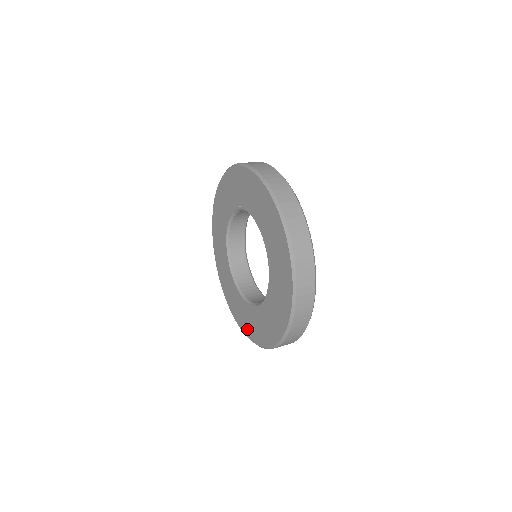
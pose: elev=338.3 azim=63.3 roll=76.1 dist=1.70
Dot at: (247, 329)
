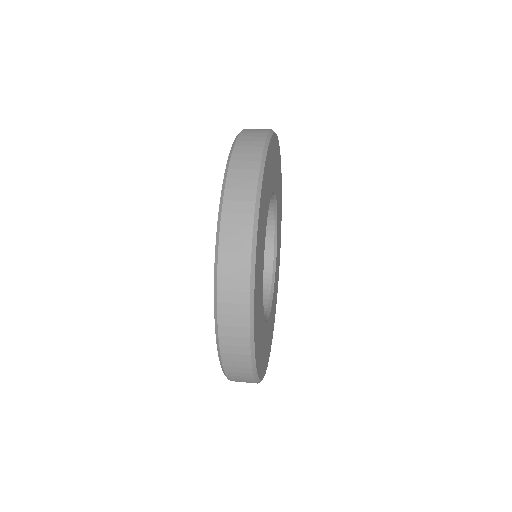
Dot at: occluded
